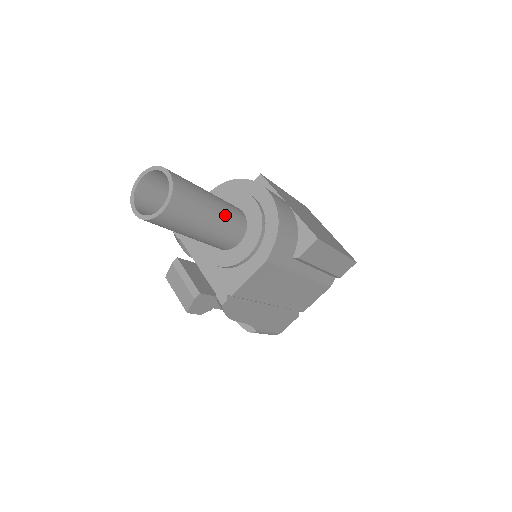
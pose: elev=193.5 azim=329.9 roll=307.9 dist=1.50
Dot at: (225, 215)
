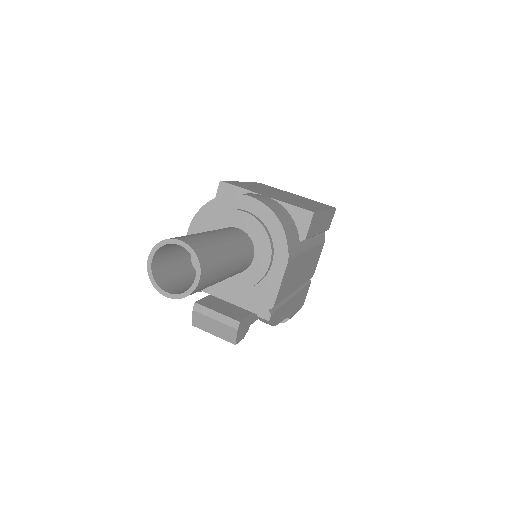
Dot at: (235, 244)
